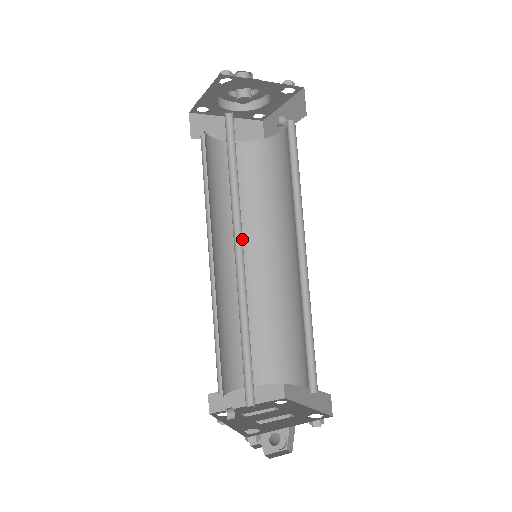
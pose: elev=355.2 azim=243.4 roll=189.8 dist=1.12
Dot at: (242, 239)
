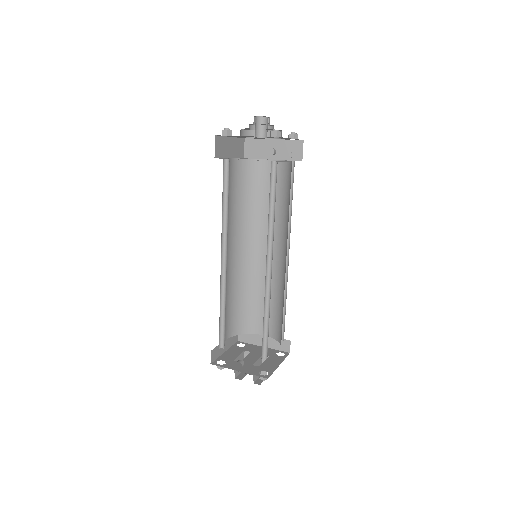
Dot at: (271, 254)
